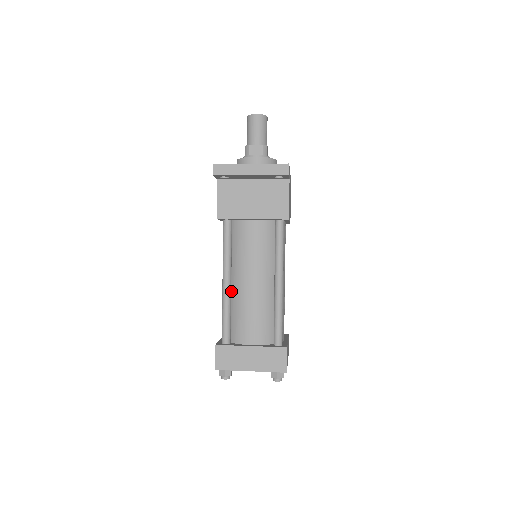
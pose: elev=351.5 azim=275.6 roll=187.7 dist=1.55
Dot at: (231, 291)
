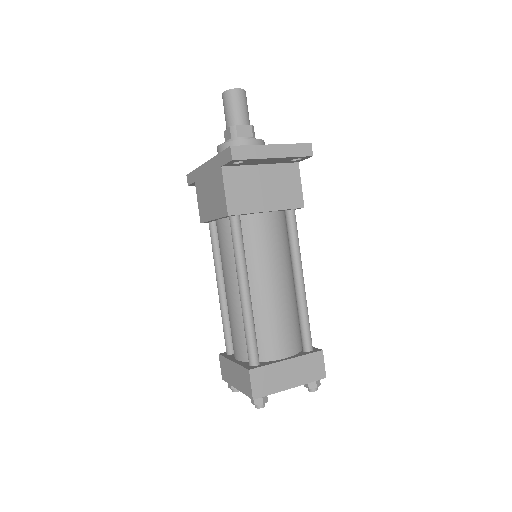
Dot at: occluded
